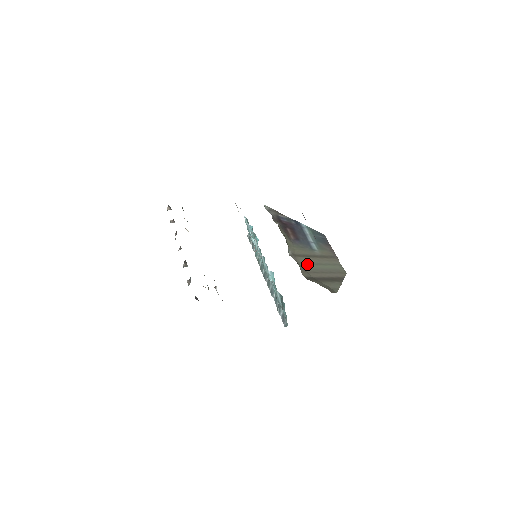
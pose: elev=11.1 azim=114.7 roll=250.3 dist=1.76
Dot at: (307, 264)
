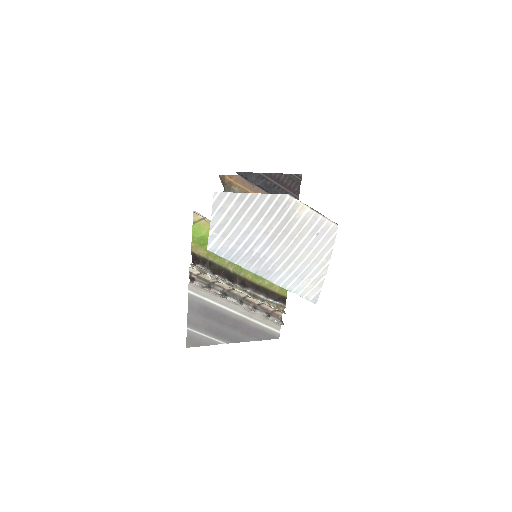
Dot at: occluded
